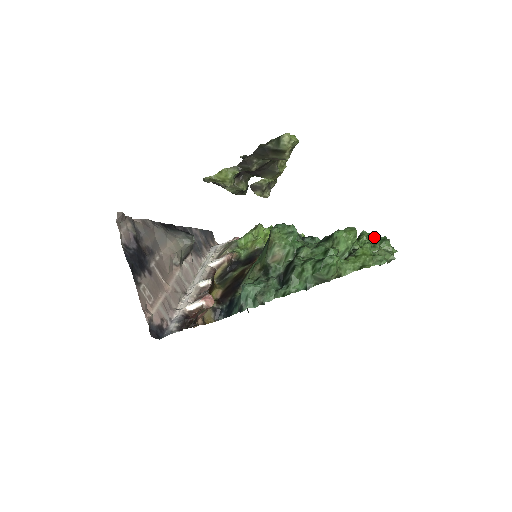
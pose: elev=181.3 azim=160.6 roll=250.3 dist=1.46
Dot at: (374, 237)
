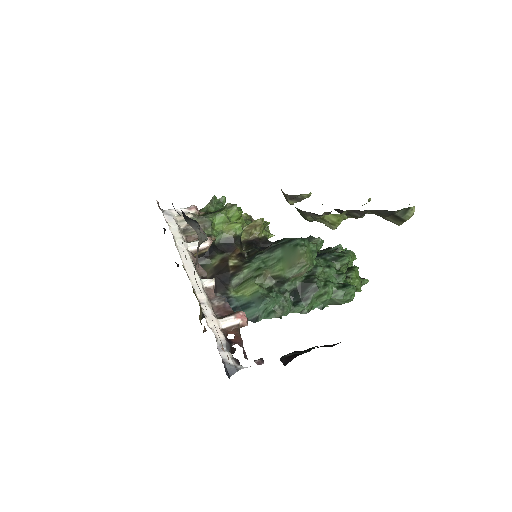
Dot at: occluded
